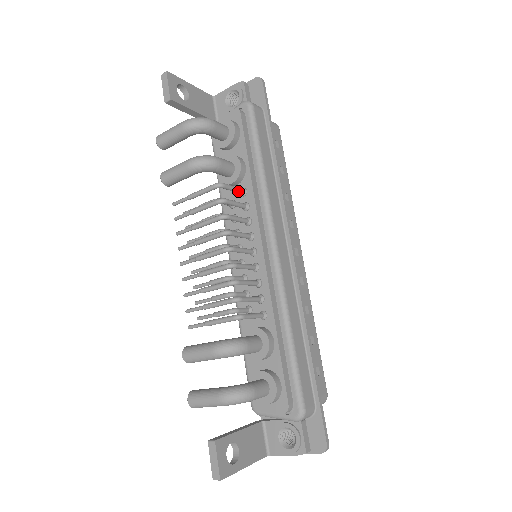
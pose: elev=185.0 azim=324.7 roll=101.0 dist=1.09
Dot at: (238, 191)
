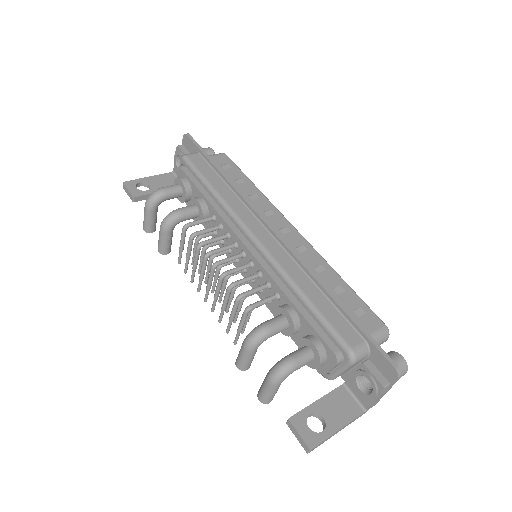
Dot at: (207, 220)
